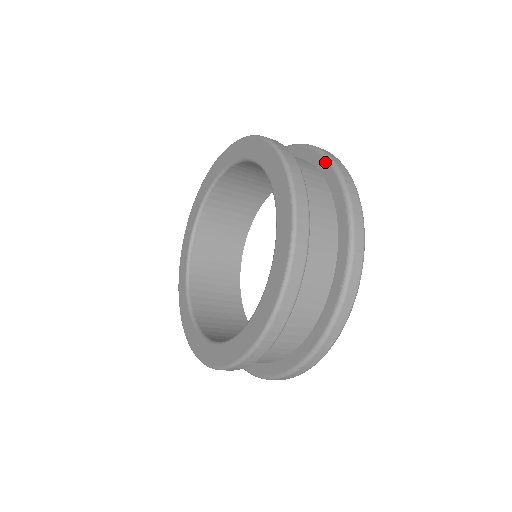
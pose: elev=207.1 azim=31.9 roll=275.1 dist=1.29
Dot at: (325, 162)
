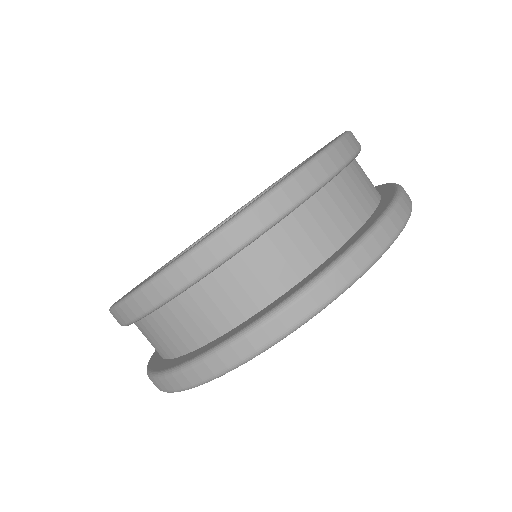
Dot at: occluded
